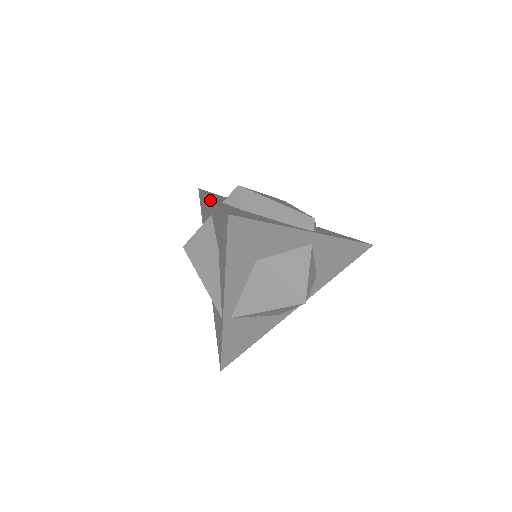
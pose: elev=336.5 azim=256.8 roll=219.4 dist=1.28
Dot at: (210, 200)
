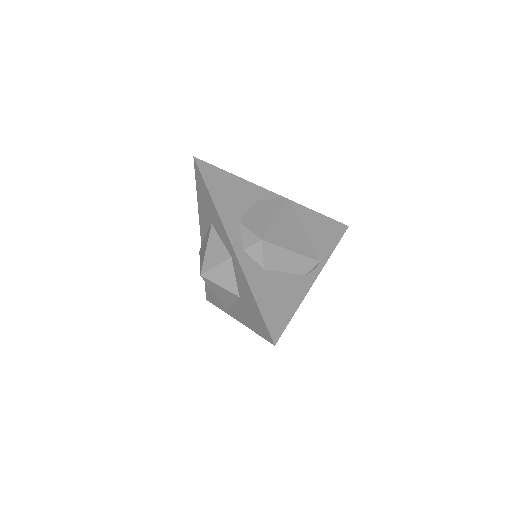
Dot at: (233, 250)
